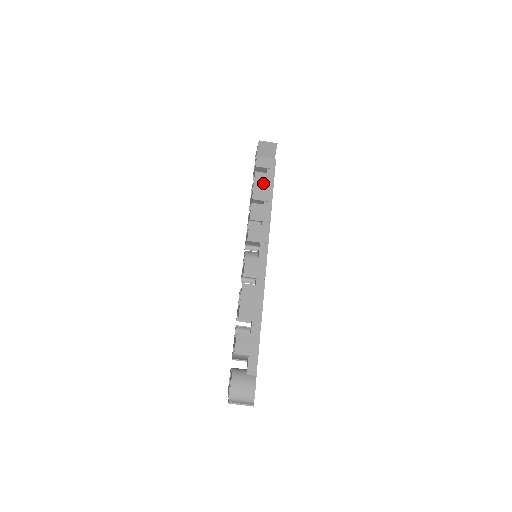
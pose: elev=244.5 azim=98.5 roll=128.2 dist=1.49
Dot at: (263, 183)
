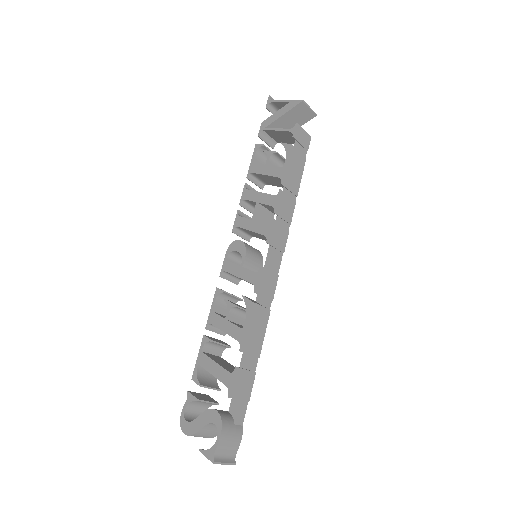
Dot at: (295, 165)
